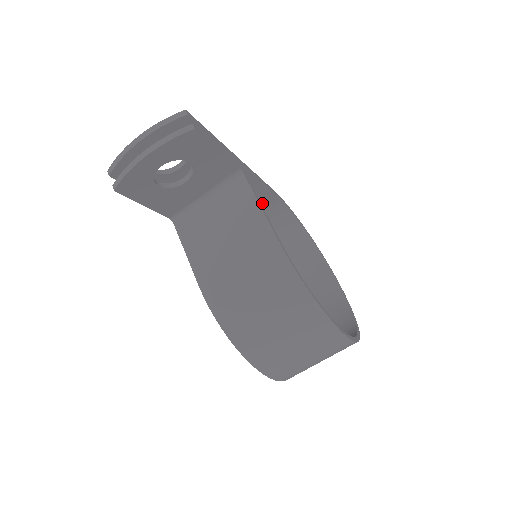
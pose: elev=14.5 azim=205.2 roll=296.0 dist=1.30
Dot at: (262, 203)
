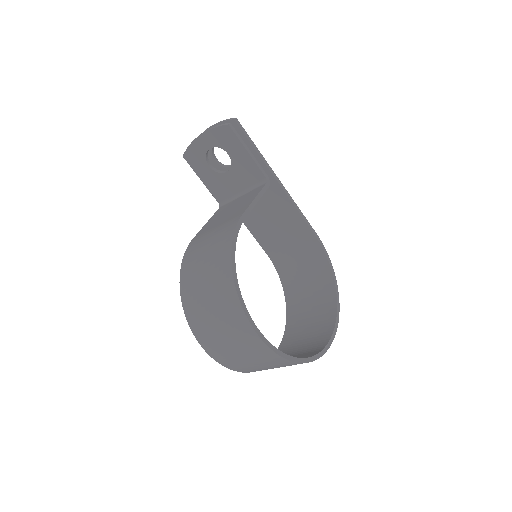
Dot at: (304, 241)
